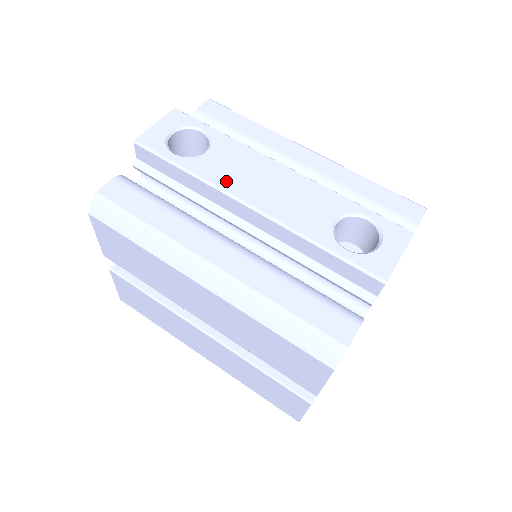
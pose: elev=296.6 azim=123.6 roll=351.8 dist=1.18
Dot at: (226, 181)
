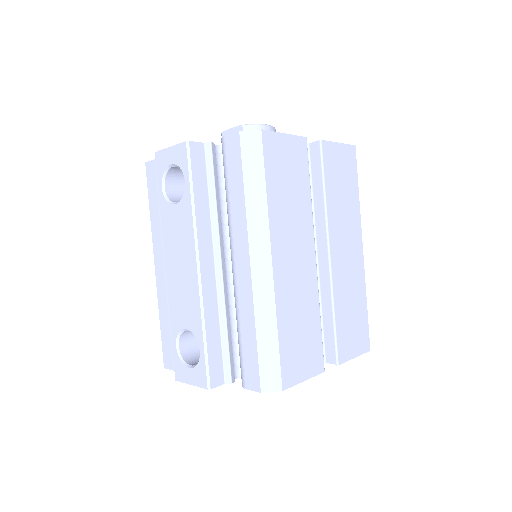
Dot at: (167, 239)
